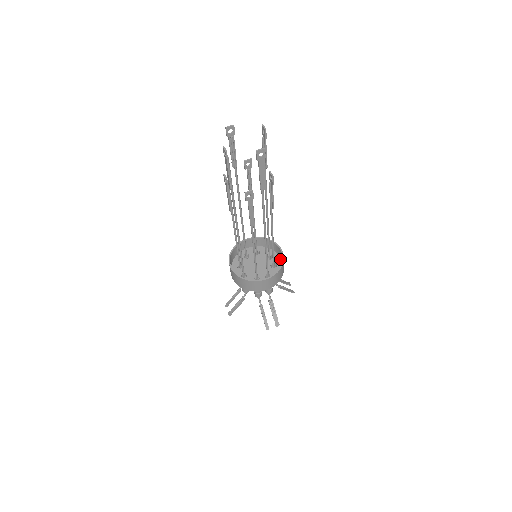
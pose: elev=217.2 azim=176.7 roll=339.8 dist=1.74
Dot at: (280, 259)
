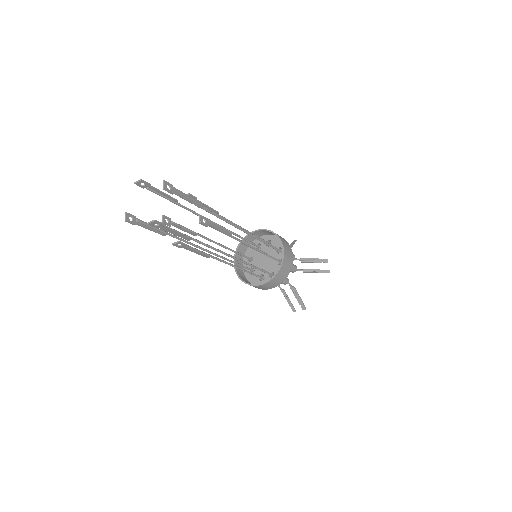
Dot at: occluded
